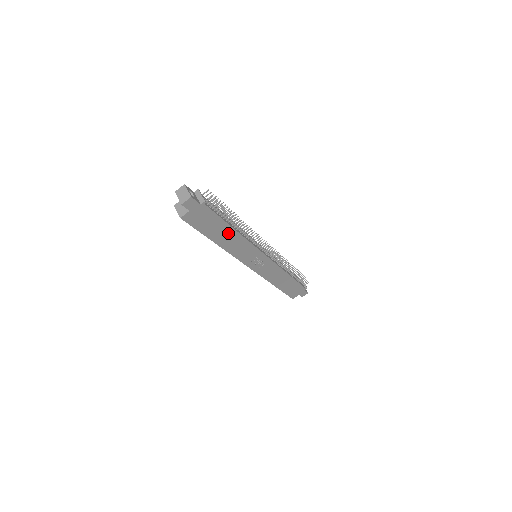
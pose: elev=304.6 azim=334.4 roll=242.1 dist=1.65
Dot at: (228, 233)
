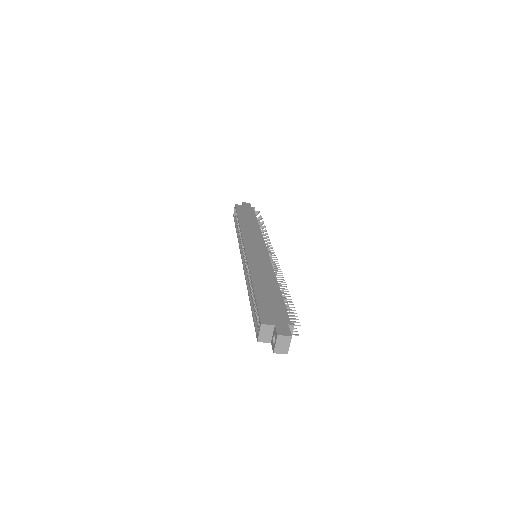
Dot at: occluded
